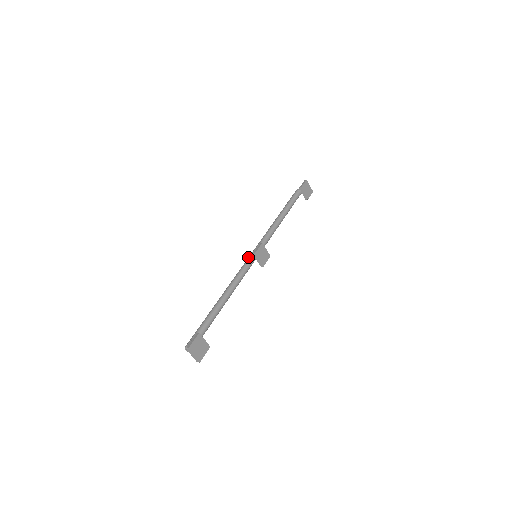
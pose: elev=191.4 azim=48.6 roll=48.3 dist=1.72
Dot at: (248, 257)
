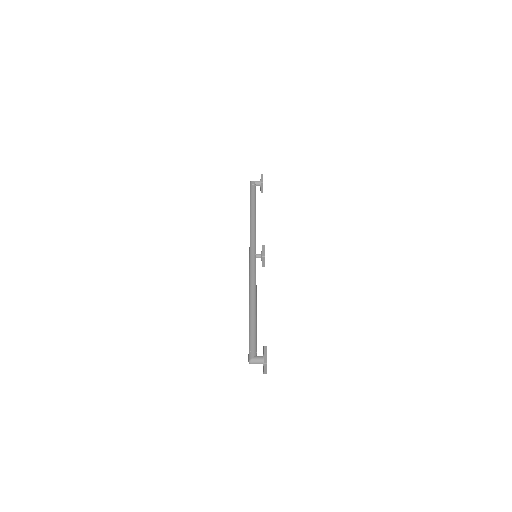
Dot at: (251, 257)
